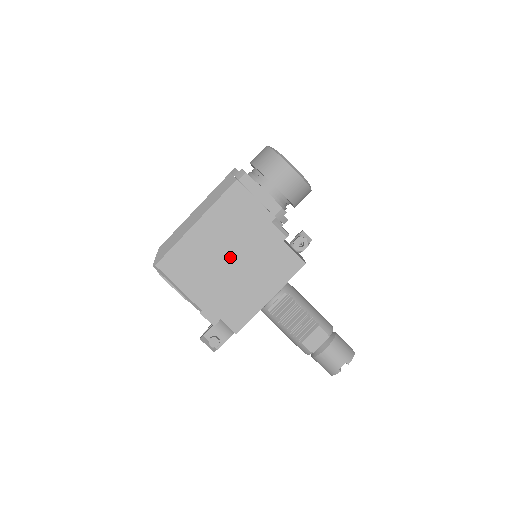
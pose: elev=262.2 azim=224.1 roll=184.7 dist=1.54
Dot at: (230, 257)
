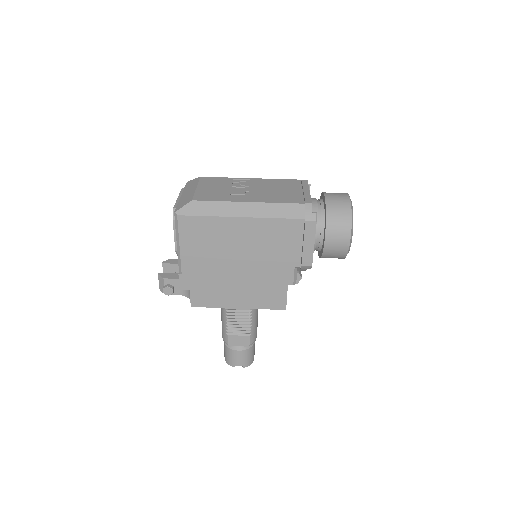
Dot at: (240, 261)
